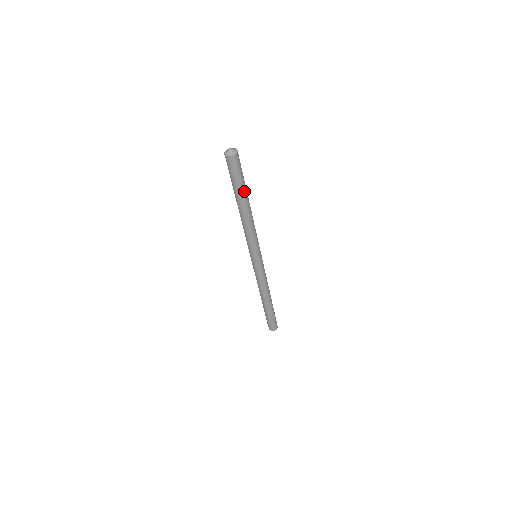
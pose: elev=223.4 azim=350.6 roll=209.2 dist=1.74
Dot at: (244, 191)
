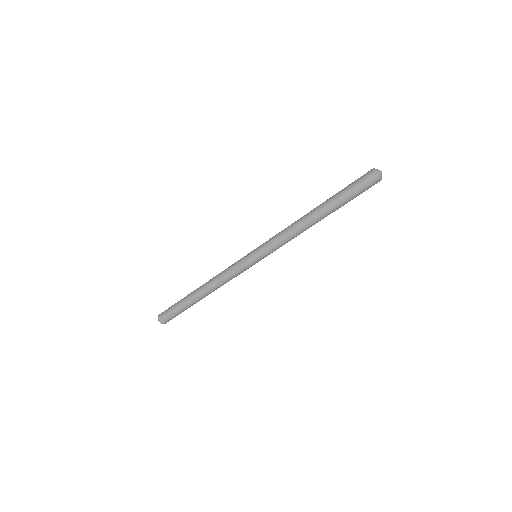
Dot at: (339, 207)
